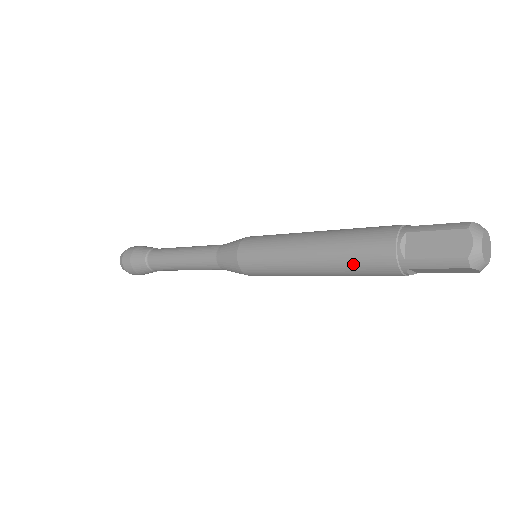
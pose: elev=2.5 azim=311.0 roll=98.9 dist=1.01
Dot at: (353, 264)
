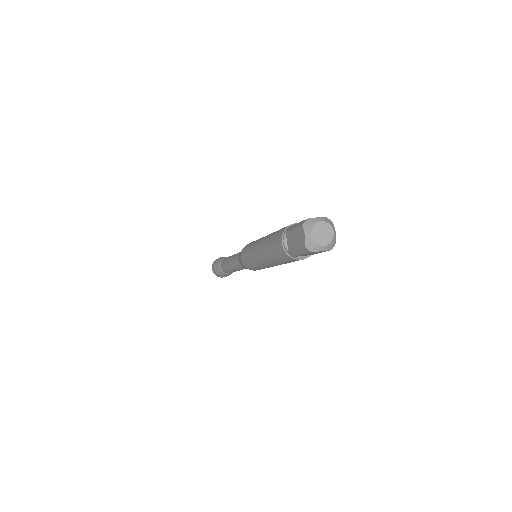
Dot at: (276, 258)
